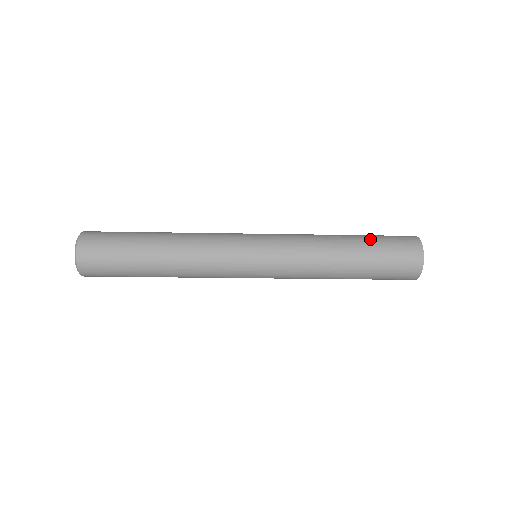
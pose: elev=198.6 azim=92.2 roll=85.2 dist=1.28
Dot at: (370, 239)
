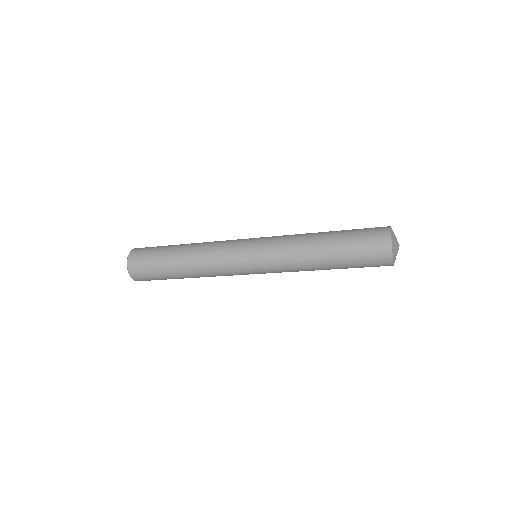
Dot at: (345, 231)
